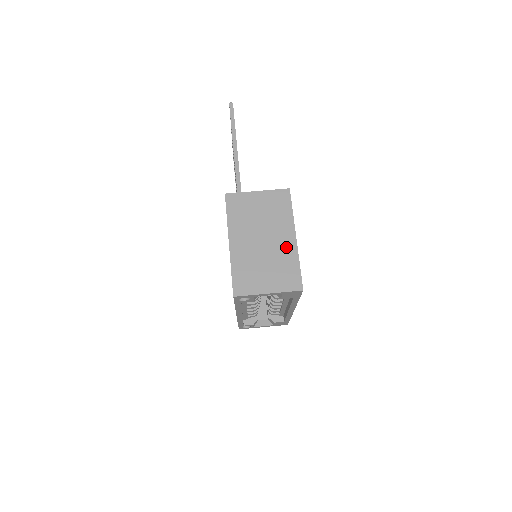
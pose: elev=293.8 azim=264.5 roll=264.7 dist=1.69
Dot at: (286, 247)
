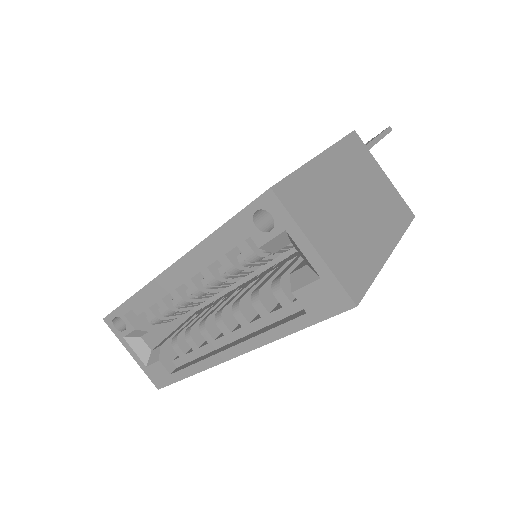
Dot at: (374, 244)
